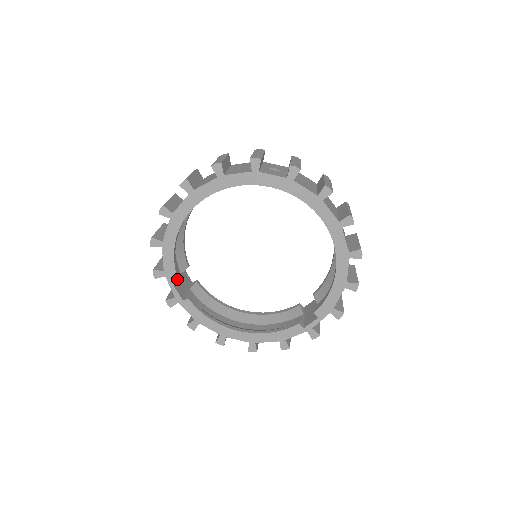
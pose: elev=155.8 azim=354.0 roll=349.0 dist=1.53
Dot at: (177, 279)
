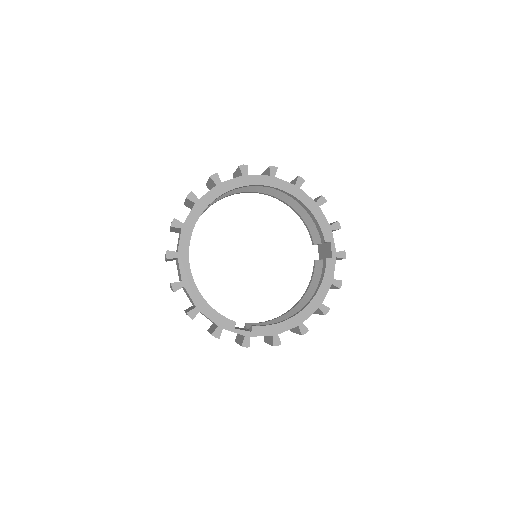
Dot at: (231, 321)
